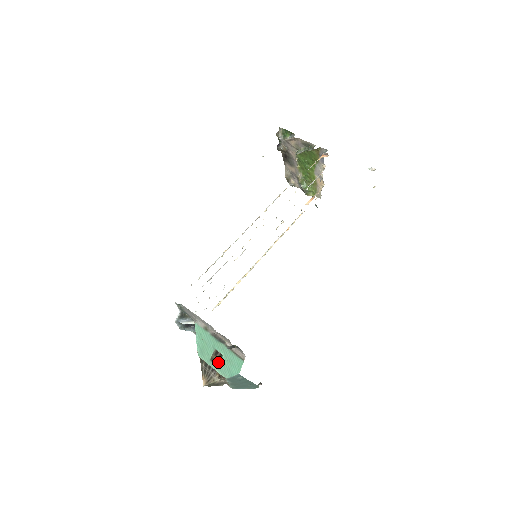
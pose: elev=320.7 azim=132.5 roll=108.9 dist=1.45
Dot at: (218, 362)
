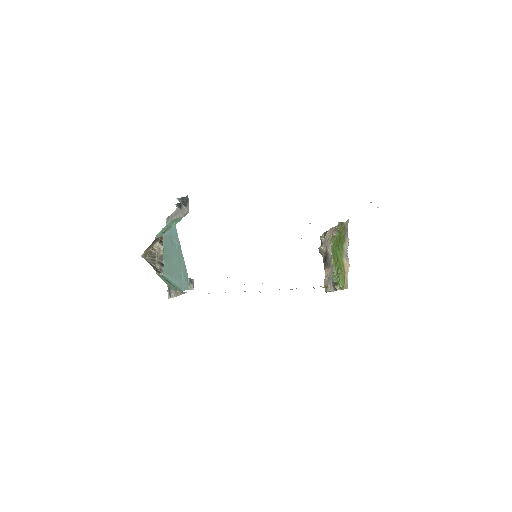
Dot at: occluded
